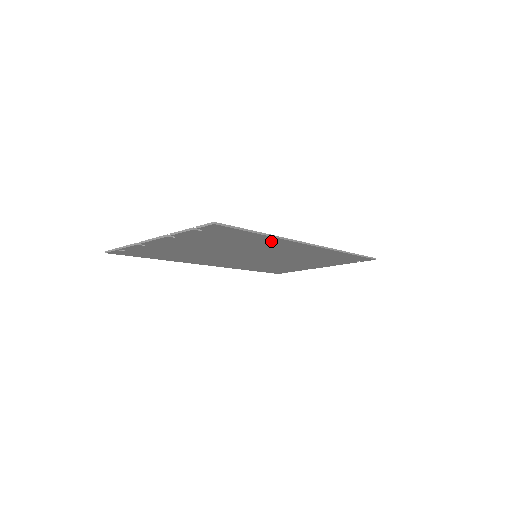
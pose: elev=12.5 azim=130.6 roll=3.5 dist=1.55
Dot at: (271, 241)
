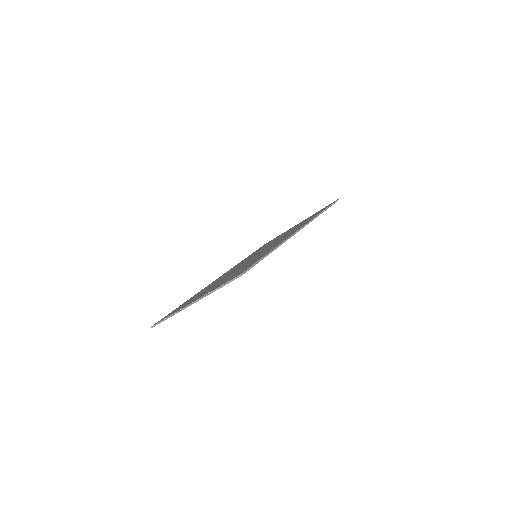
Dot at: occluded
